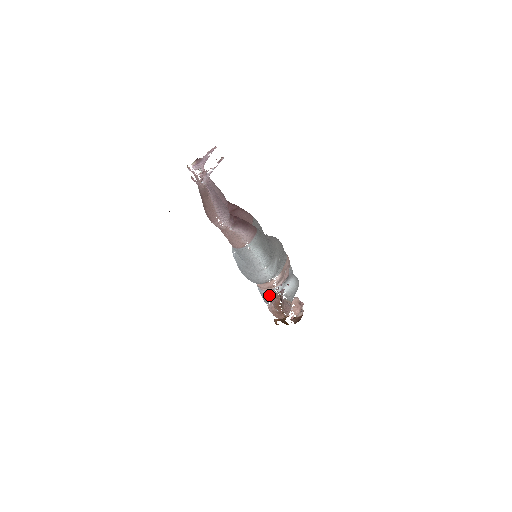
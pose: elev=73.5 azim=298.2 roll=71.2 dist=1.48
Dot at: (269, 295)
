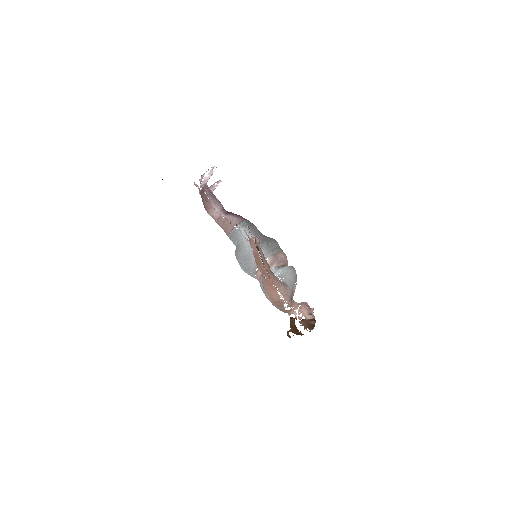
Dot at: occluded
